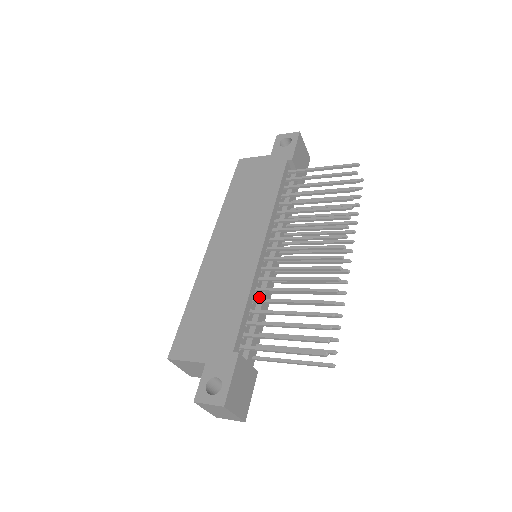
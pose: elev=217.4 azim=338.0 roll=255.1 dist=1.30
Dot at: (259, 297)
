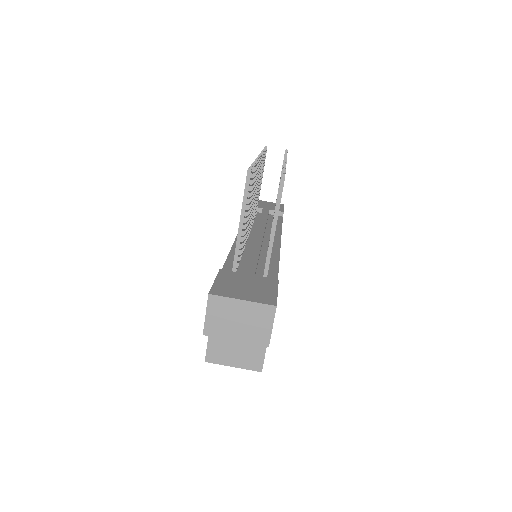
Dot at: occluded
